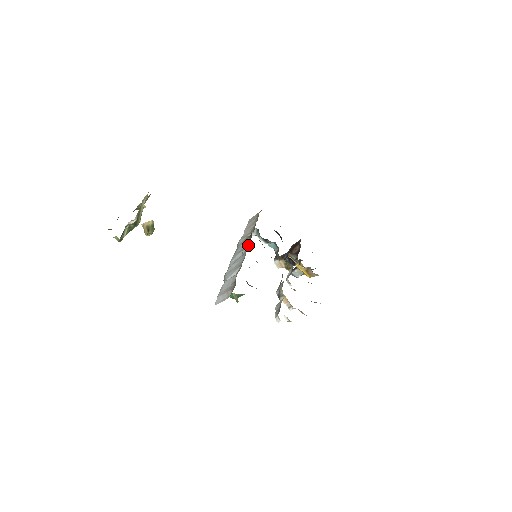
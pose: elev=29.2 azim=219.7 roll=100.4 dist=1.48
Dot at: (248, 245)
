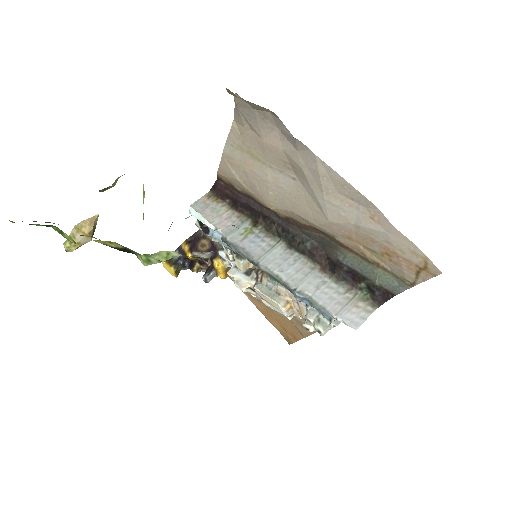
Dot at: (277, 240)
